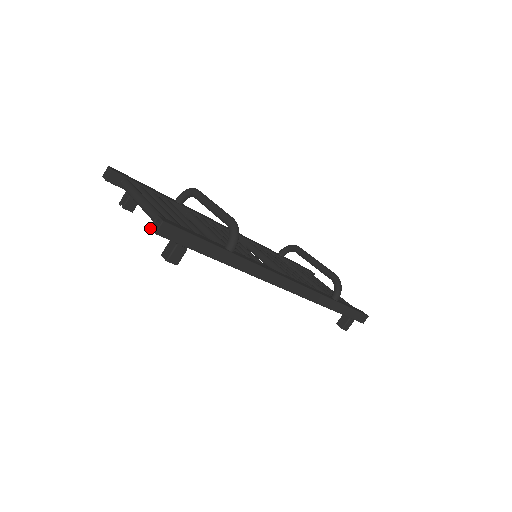
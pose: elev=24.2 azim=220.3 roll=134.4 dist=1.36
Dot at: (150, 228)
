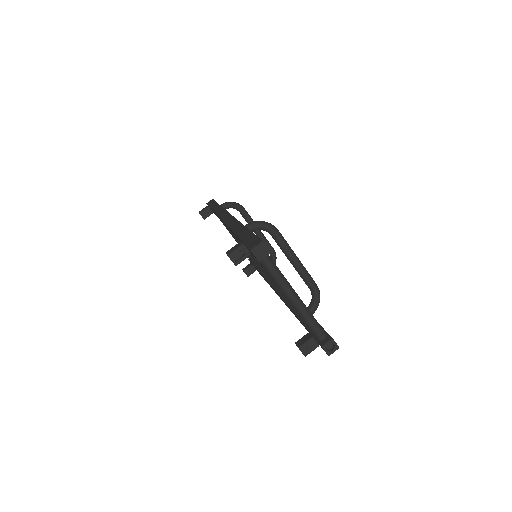
Dot at: (323, 348)
